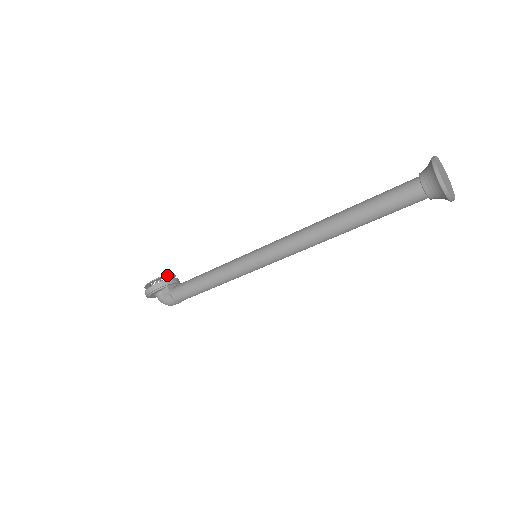
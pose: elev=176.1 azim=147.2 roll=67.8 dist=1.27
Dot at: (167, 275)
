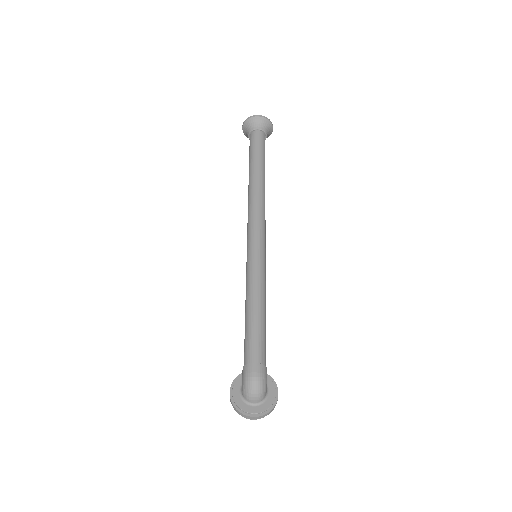
Dot at: occluded
